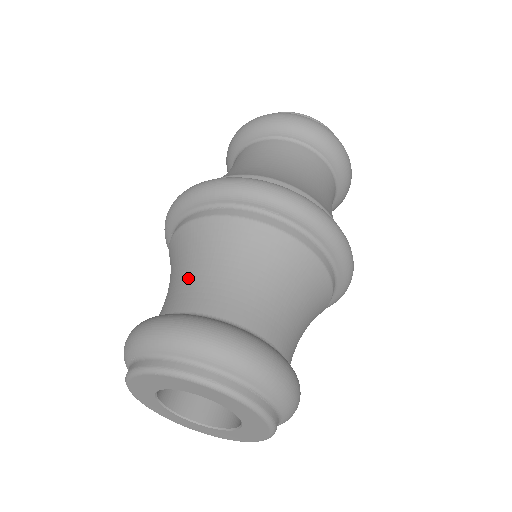
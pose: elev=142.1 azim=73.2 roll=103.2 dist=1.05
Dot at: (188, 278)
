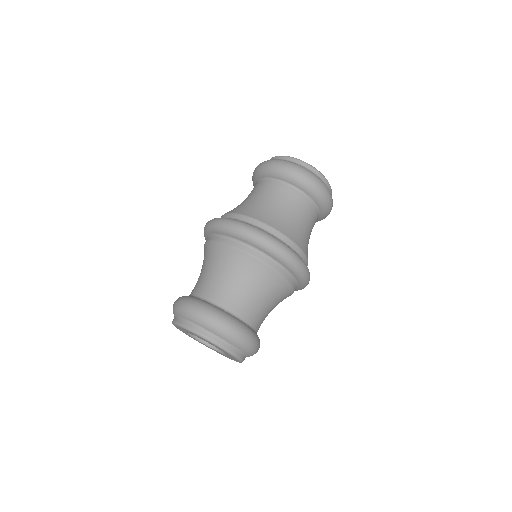
Dot at: (206, 276)
